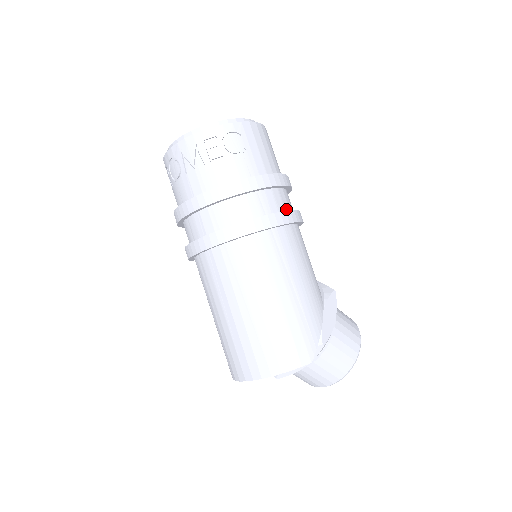
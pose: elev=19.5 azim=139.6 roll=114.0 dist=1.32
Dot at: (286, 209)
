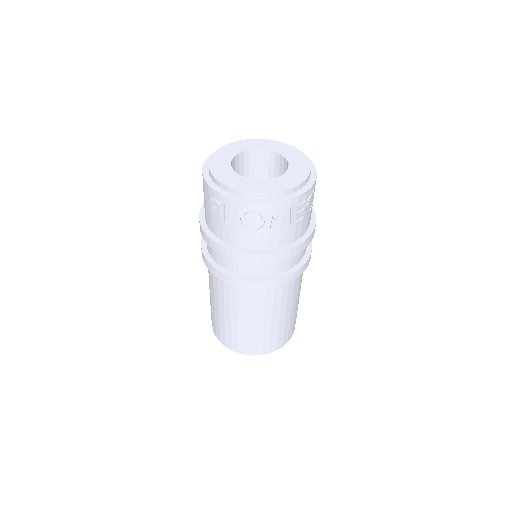
Dot at: occluded
